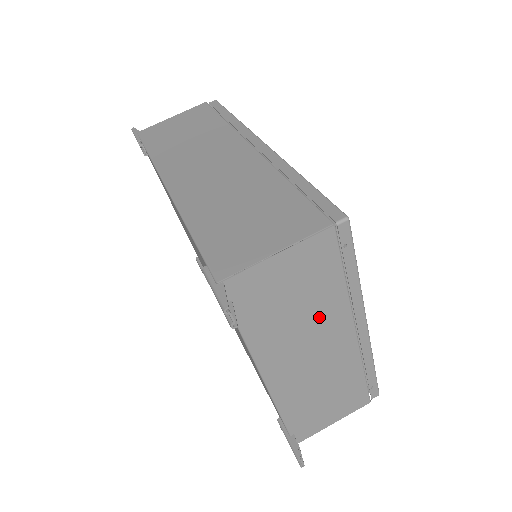
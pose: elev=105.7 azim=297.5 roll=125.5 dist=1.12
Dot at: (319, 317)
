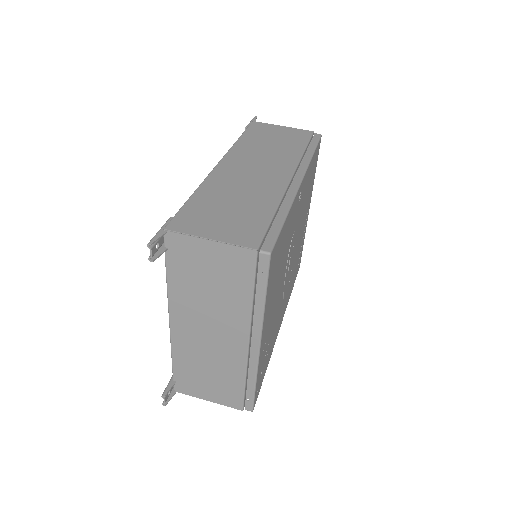
Dot at: (224, 308)
